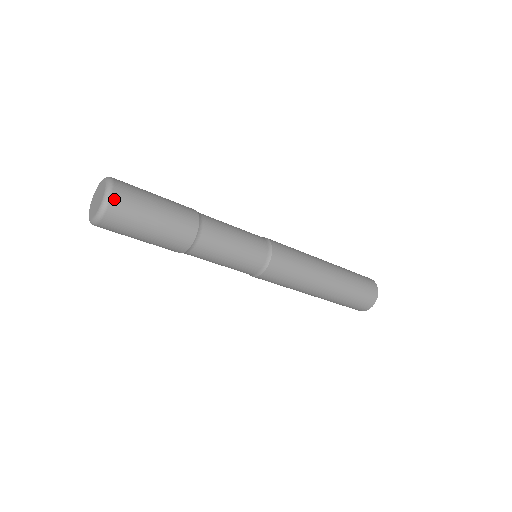
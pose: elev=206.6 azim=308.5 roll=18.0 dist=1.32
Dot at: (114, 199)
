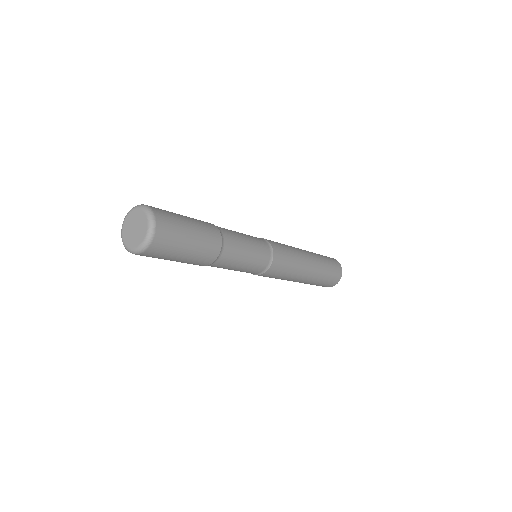
Dot at: (156, 238)
